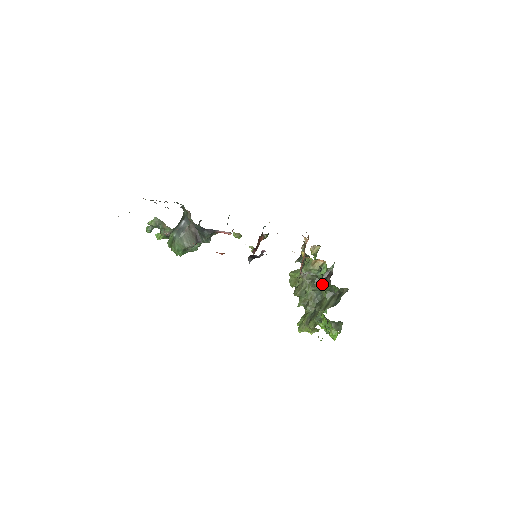
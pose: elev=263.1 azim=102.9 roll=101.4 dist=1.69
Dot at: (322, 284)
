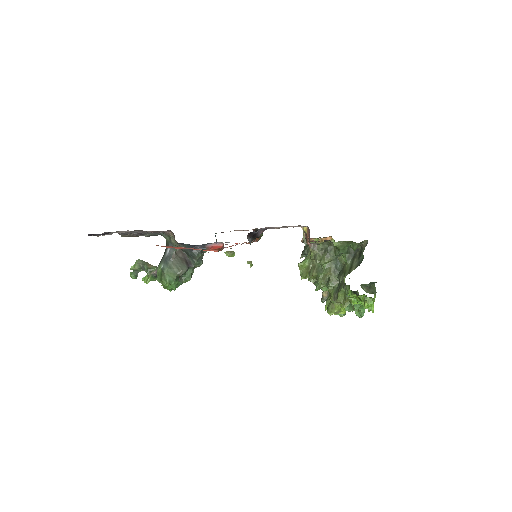
Dot at: (337, 244)
